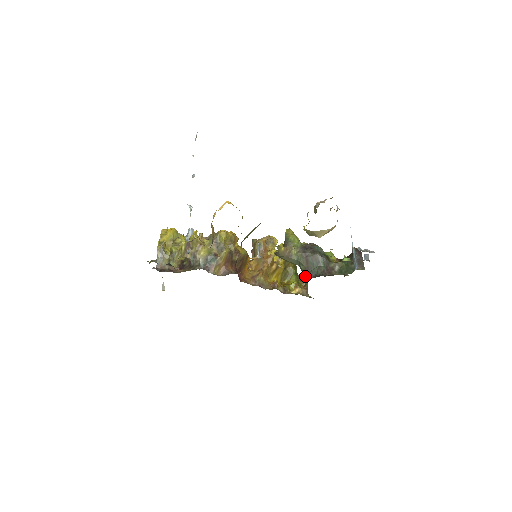
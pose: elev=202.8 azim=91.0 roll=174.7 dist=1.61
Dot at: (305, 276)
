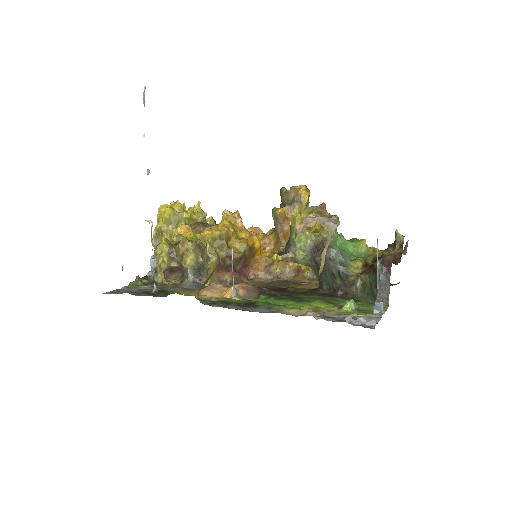
Dot at: occluded
